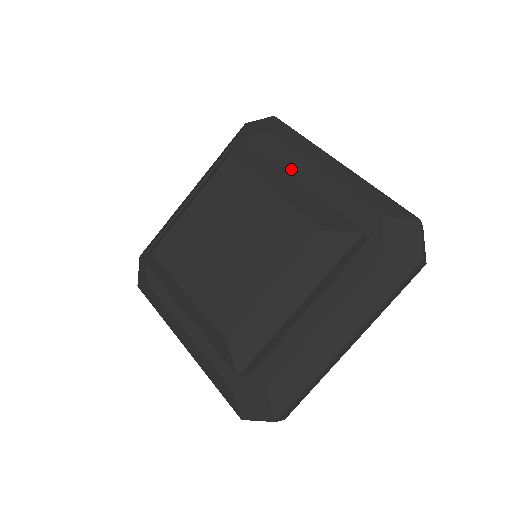
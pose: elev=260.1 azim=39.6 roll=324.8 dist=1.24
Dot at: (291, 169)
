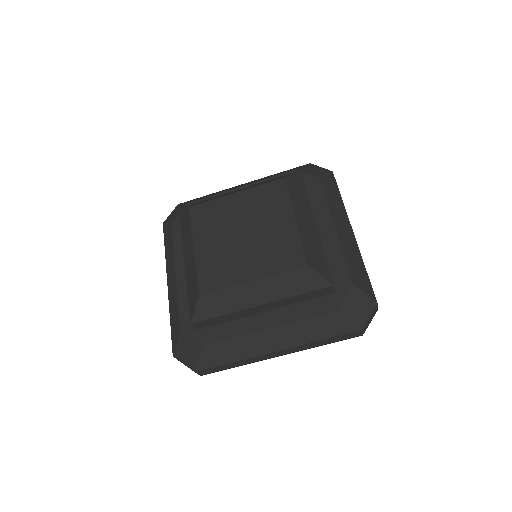
Dot at: (318, 214)
